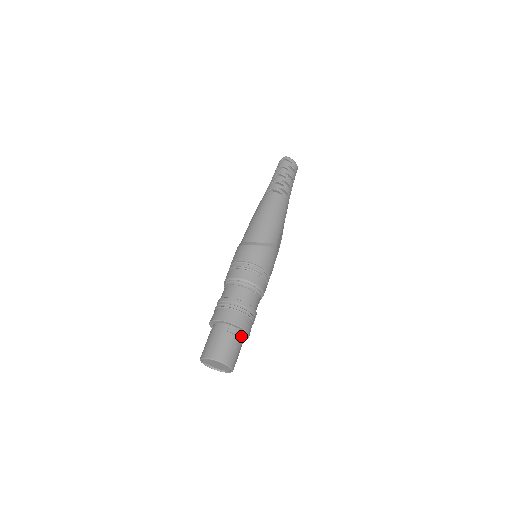
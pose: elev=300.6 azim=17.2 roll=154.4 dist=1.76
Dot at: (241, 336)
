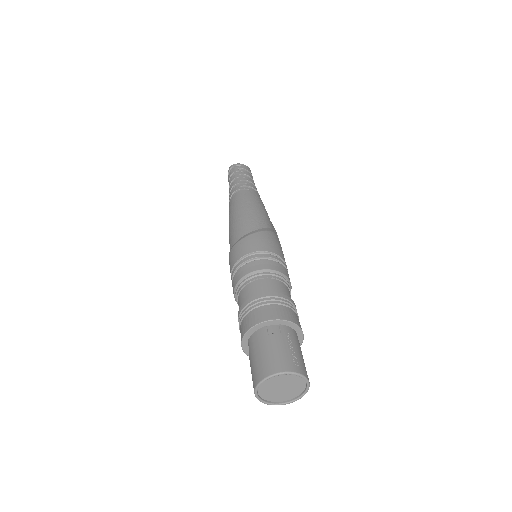
Dot at: (291, 333)
